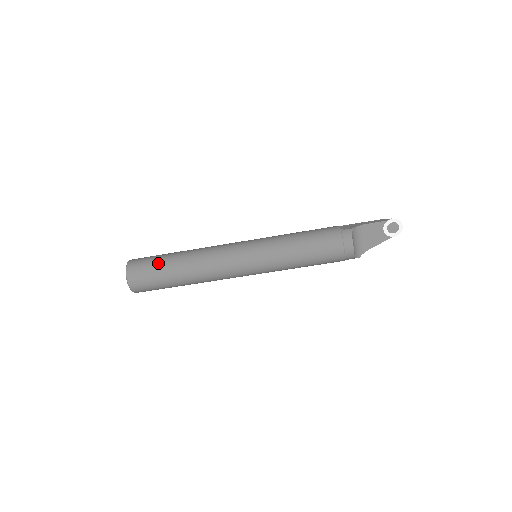
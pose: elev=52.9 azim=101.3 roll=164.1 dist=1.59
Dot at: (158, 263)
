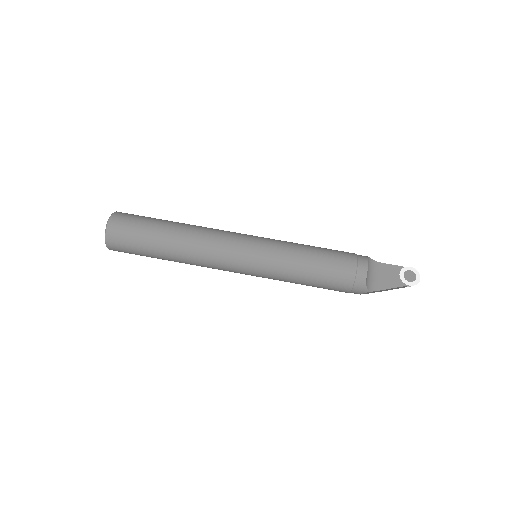
Dot at: (152, 218)
